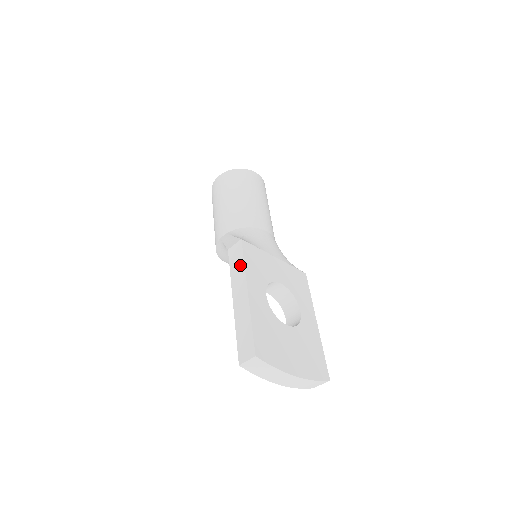
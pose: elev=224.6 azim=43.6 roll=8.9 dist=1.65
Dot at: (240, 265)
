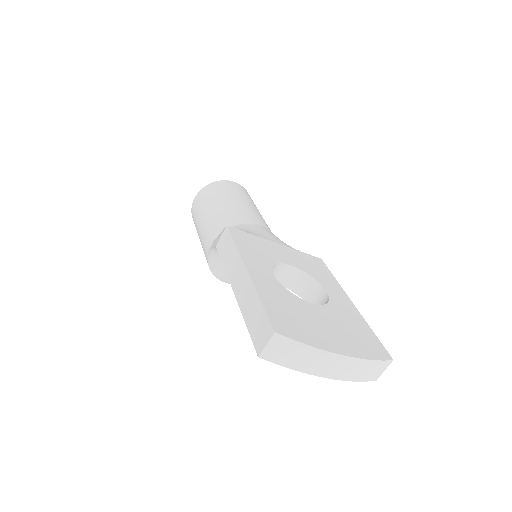
Dot at: (232, 250)
